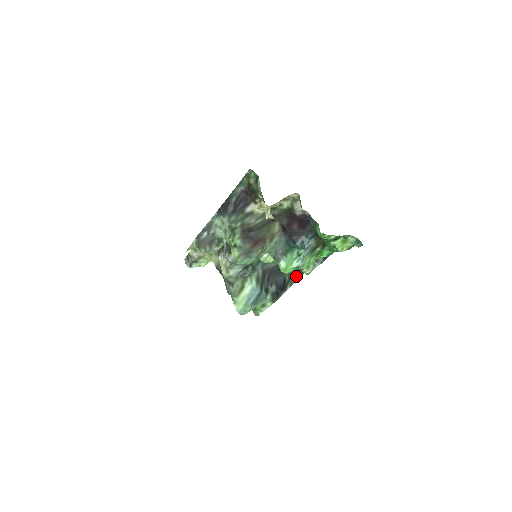
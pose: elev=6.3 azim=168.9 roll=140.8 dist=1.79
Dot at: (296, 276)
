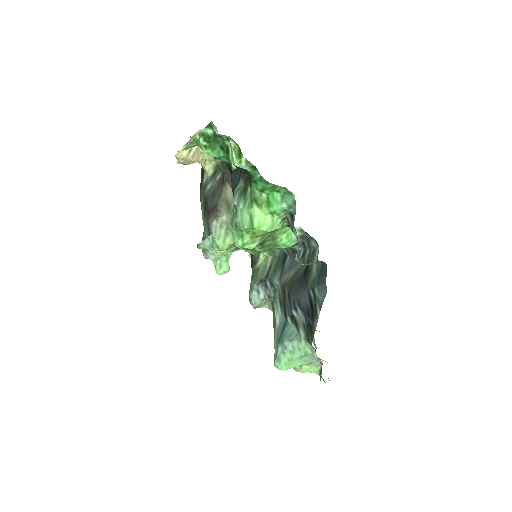
Dot at: (321, 288)
